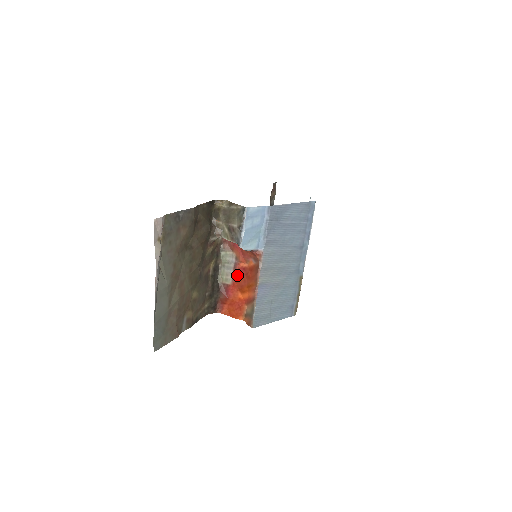
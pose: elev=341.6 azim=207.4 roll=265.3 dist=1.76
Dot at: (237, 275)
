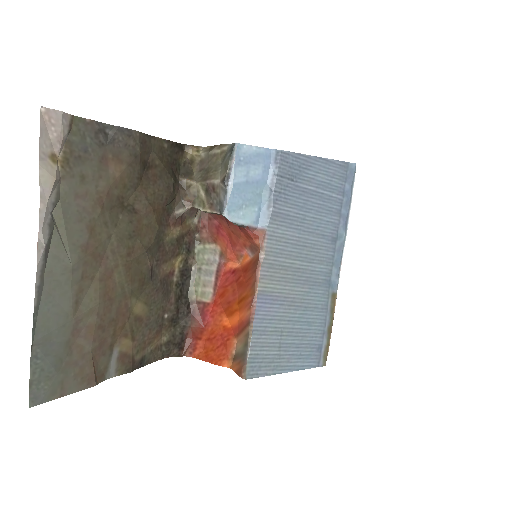
Dot at: (221, 284)
